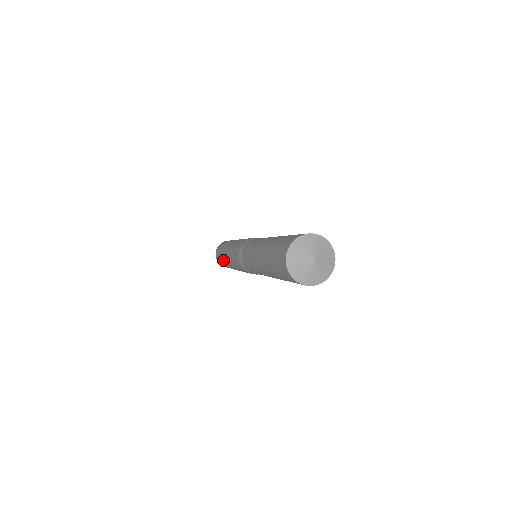
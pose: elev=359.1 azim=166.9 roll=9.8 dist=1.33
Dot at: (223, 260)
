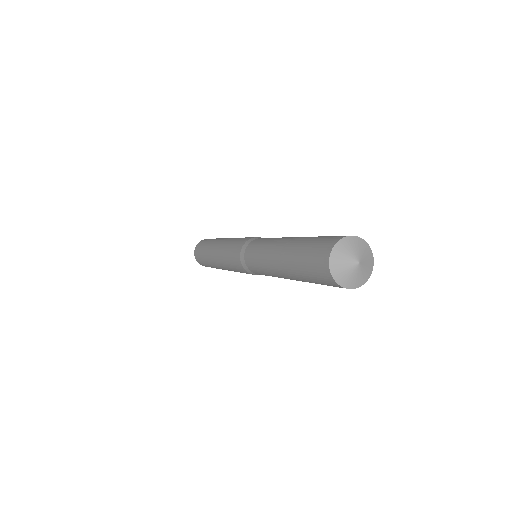
Dot at: (209, 246)
